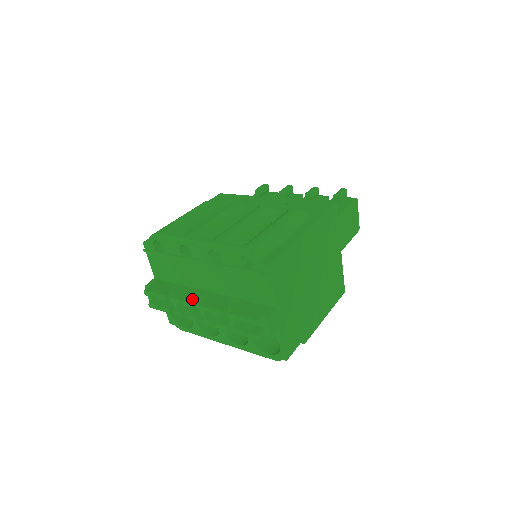
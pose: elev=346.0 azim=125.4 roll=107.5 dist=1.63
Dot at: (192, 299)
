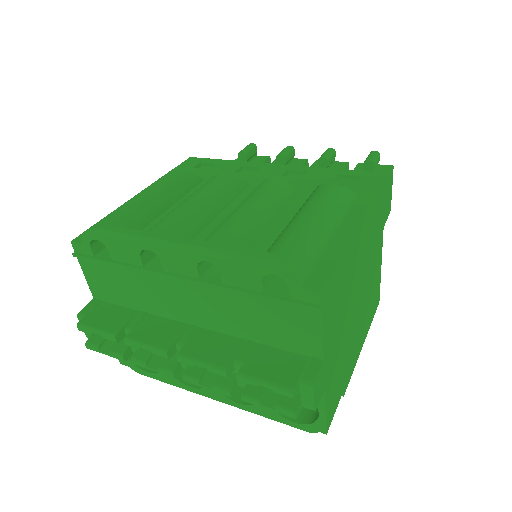
Dot at: (166, 342)
